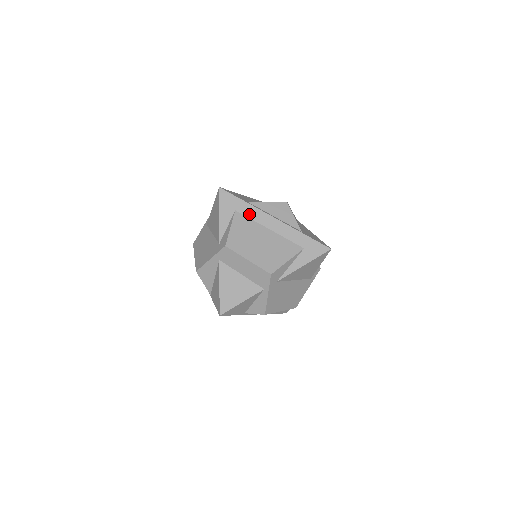
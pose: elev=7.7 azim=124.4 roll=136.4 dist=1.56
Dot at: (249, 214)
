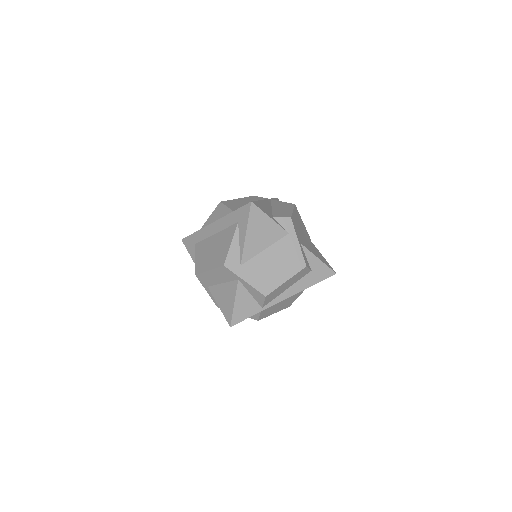
Dot at: (201, 238)
